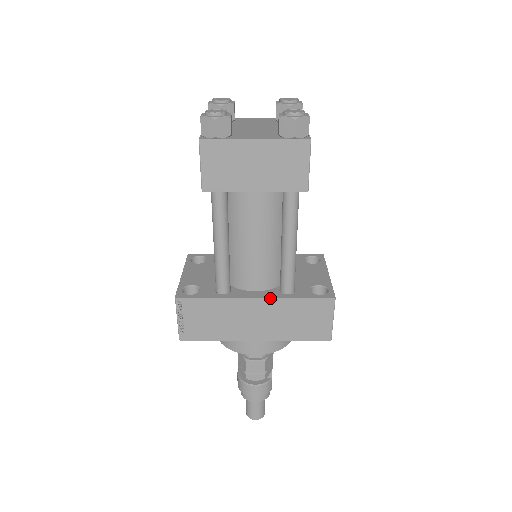
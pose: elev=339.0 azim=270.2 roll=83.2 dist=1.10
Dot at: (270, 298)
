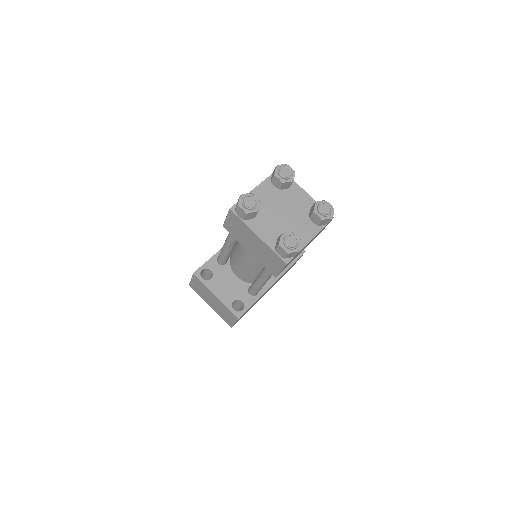
Dot at: occluded
